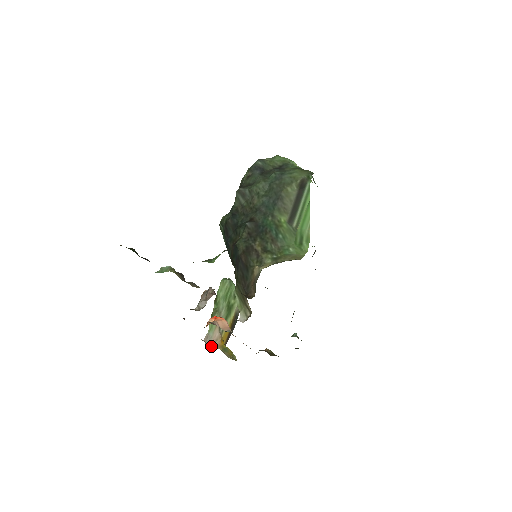
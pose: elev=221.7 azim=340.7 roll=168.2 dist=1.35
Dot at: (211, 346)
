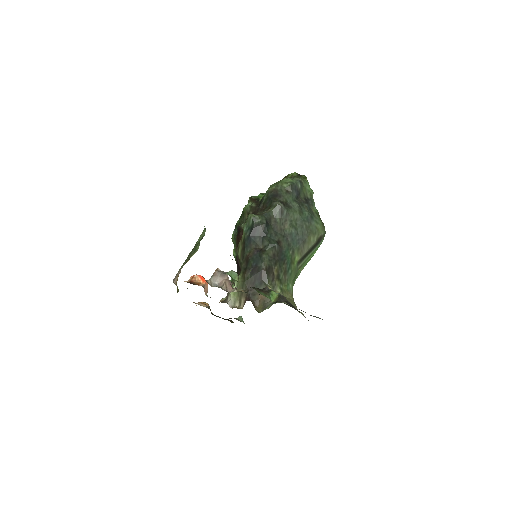
Dot at: (174, 281)
